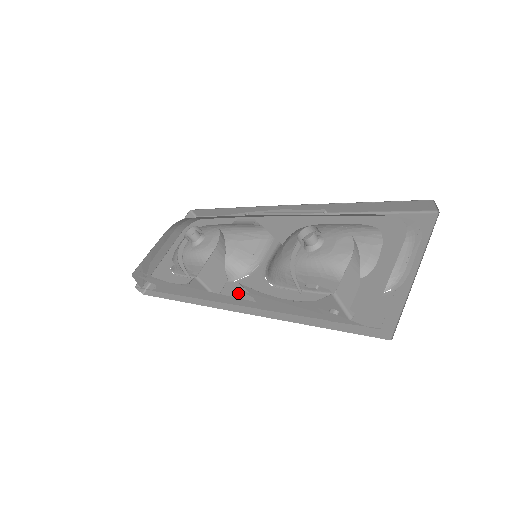
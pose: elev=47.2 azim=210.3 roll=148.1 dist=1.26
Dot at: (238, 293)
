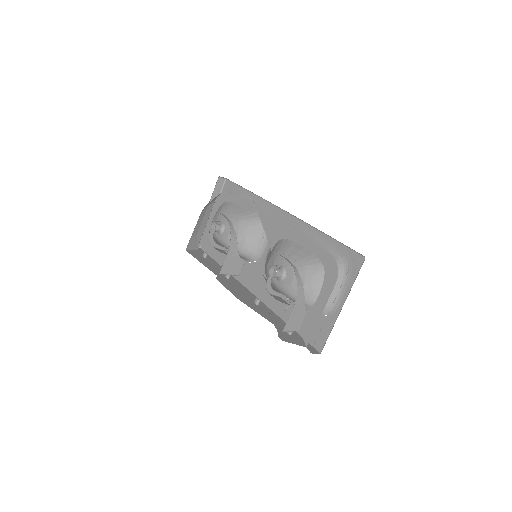
Dot at: (251, 275)
